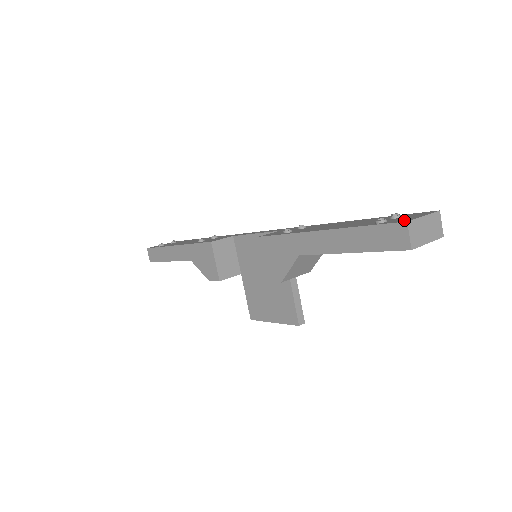
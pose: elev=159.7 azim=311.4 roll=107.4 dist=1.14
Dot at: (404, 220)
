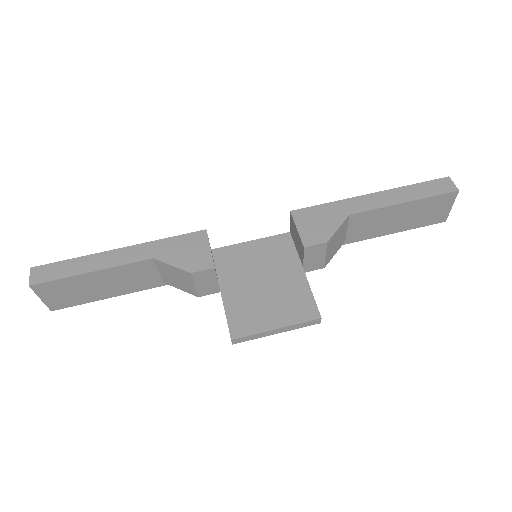
Dot at: occluded
